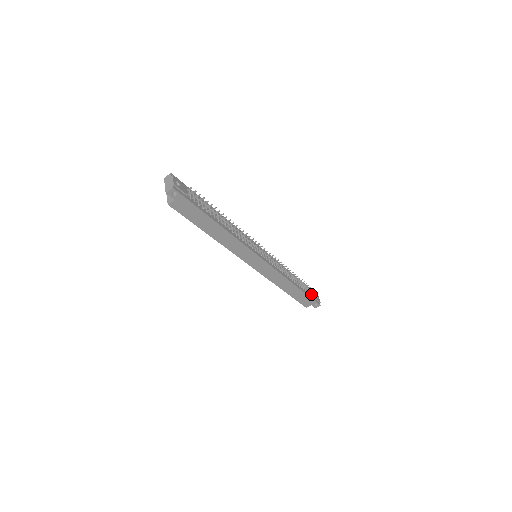
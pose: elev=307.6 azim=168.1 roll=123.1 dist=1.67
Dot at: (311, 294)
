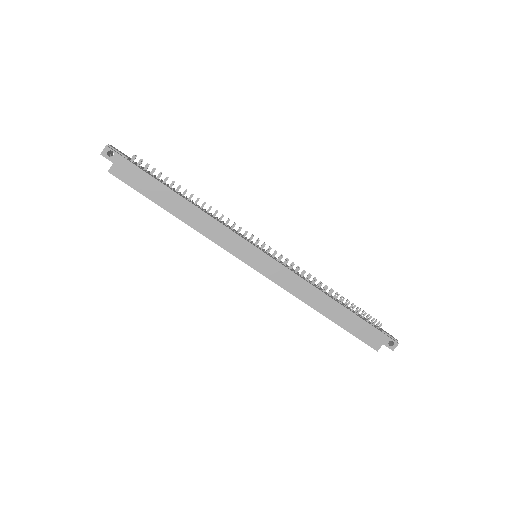
Dot at: (374, 326)
